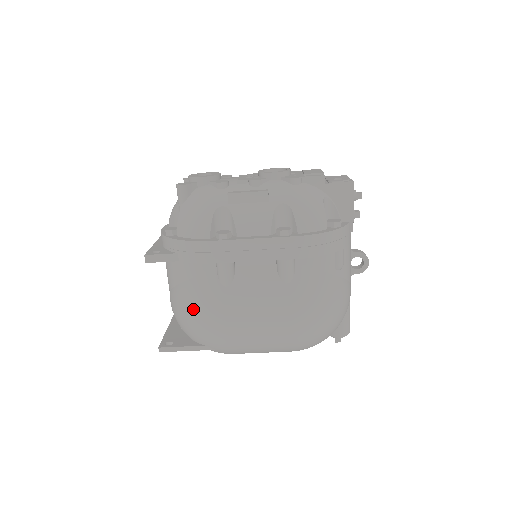
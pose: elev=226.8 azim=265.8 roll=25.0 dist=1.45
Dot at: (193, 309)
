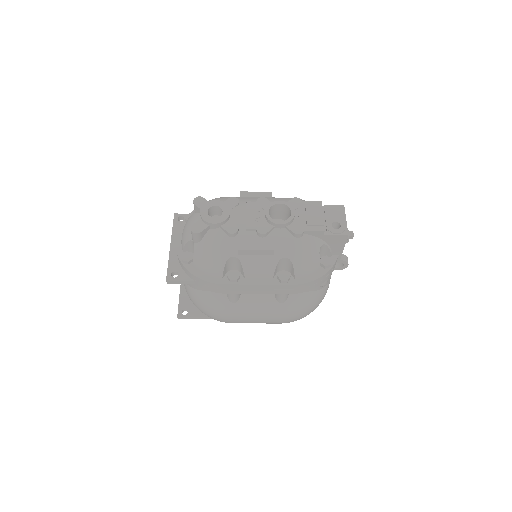
Dot at: (206, 309)
